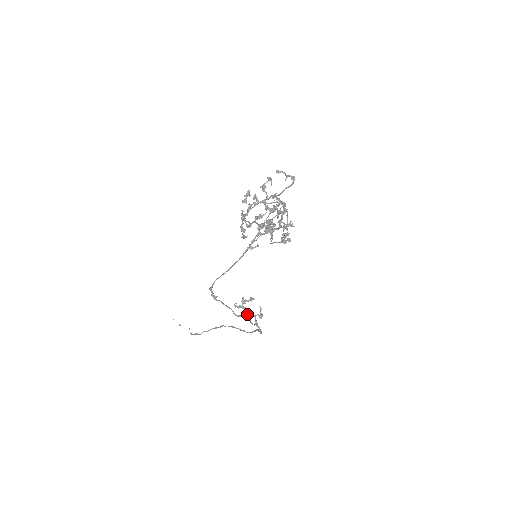
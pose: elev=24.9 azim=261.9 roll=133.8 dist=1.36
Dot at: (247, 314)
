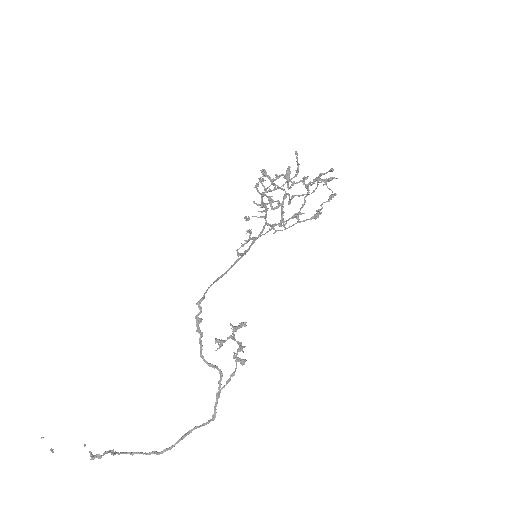
Dot at: (242, 346)
